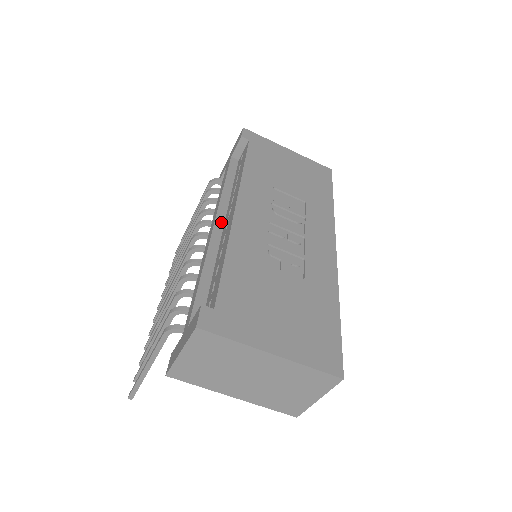
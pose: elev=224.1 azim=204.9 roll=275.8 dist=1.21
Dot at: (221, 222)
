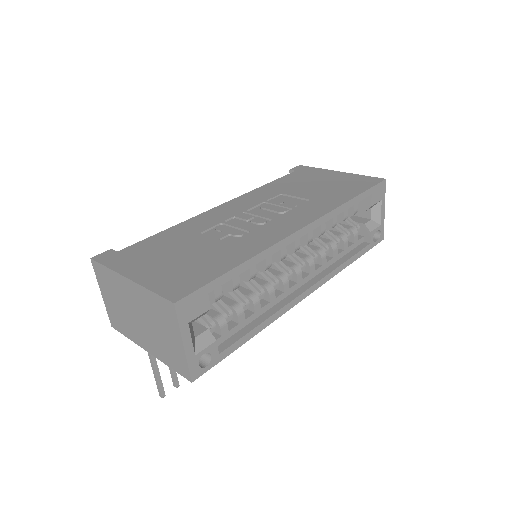
Dot at: occluded
